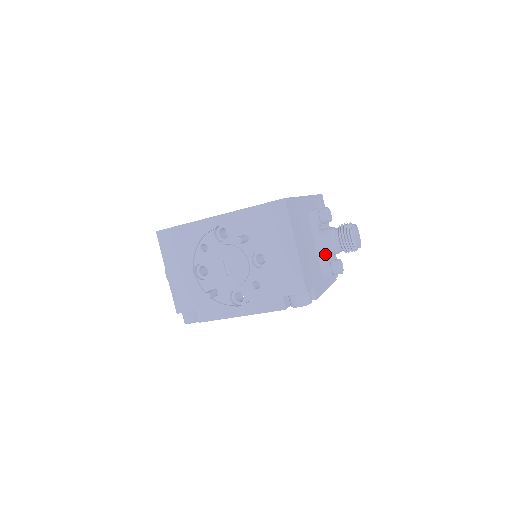
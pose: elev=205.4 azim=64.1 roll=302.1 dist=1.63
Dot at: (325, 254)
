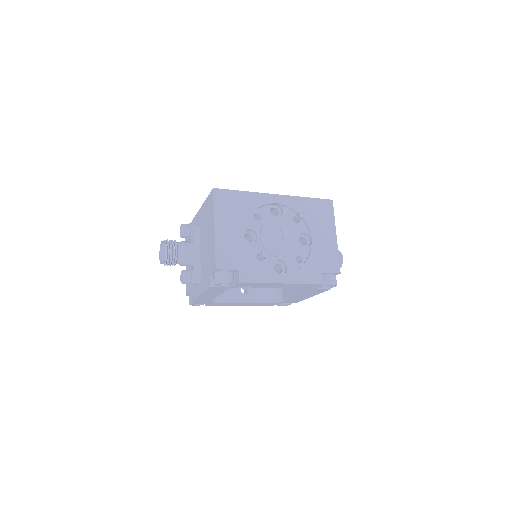
Dot at: occluded
